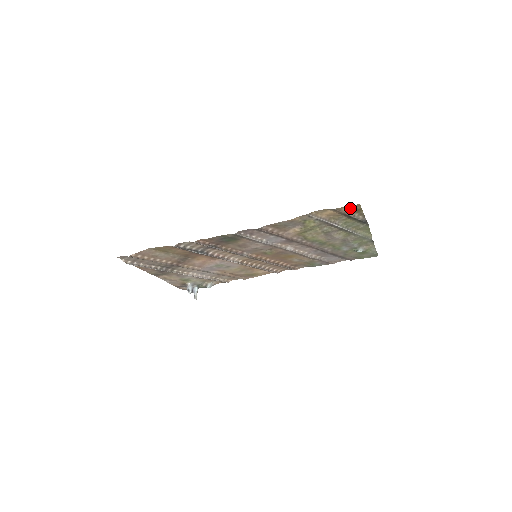
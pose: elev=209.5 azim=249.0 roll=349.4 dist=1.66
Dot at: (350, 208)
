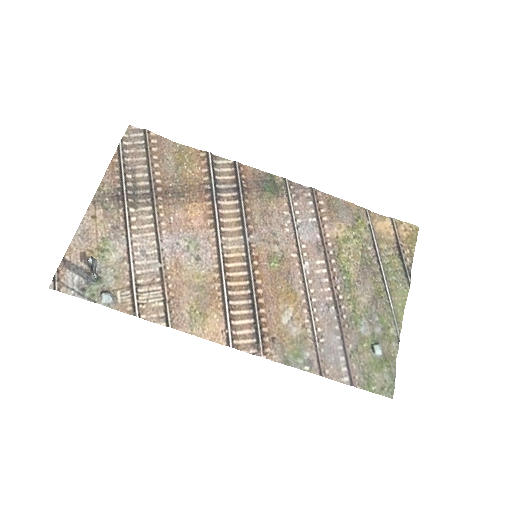
Dot at: (407, 230)
